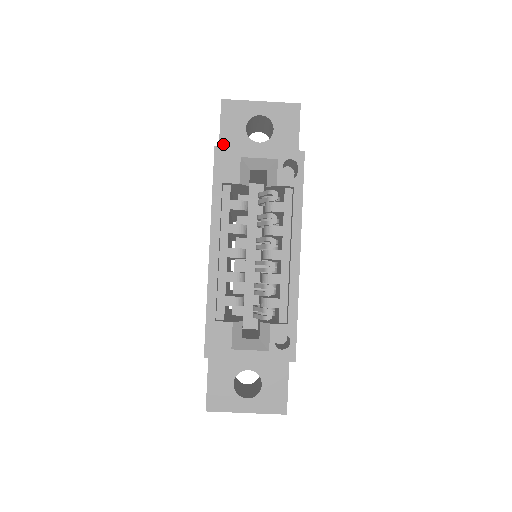
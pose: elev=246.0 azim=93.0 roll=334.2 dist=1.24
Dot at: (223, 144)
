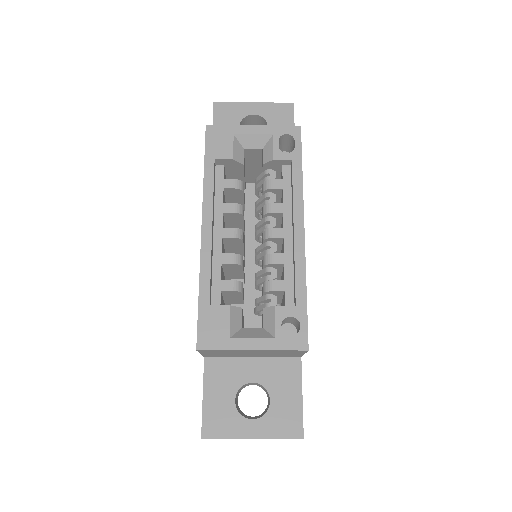
Dot at: occluded
